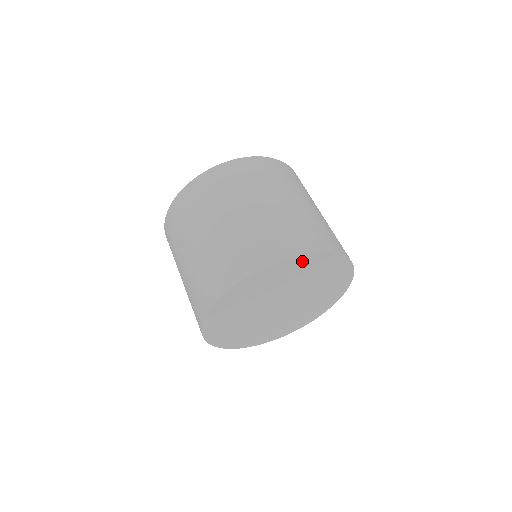
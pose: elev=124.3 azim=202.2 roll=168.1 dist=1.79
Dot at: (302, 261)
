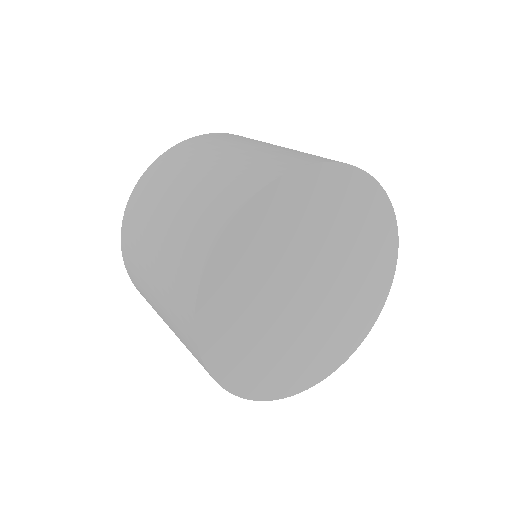
Dot at: (286, 193)
